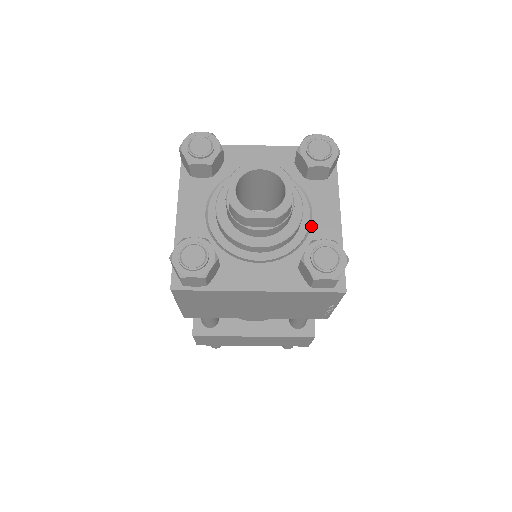
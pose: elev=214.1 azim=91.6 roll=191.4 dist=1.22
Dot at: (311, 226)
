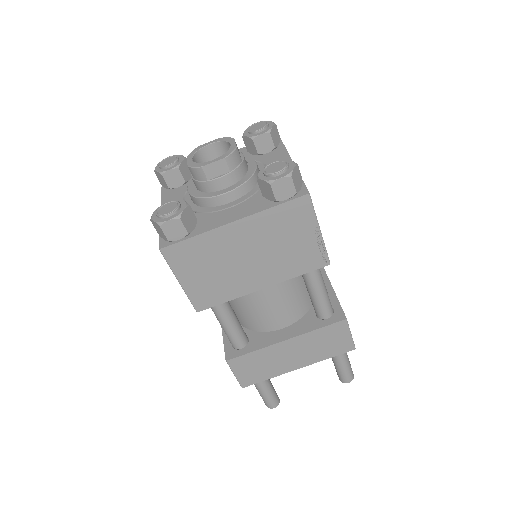
Dot at: occluded
